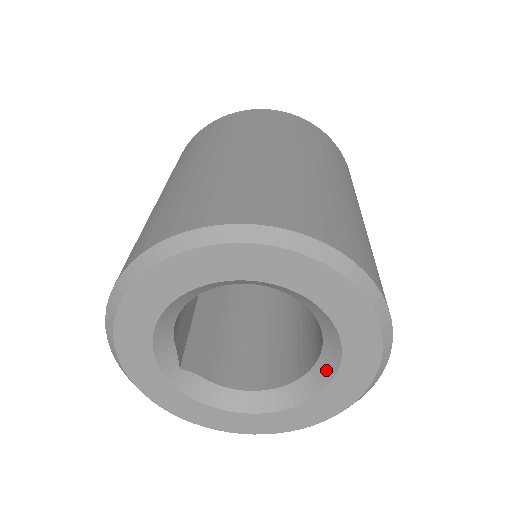
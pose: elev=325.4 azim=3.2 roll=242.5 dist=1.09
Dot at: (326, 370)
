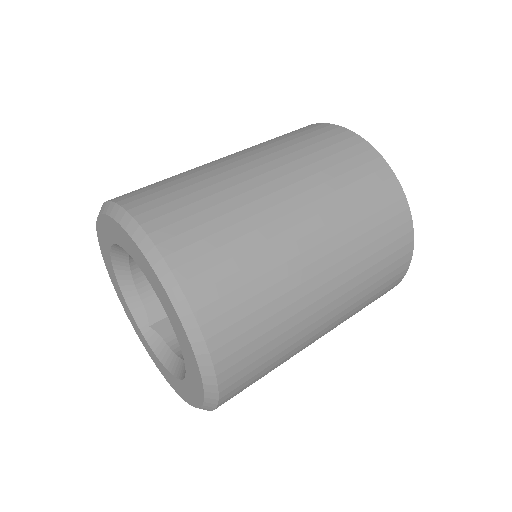
Dot at: occluded
